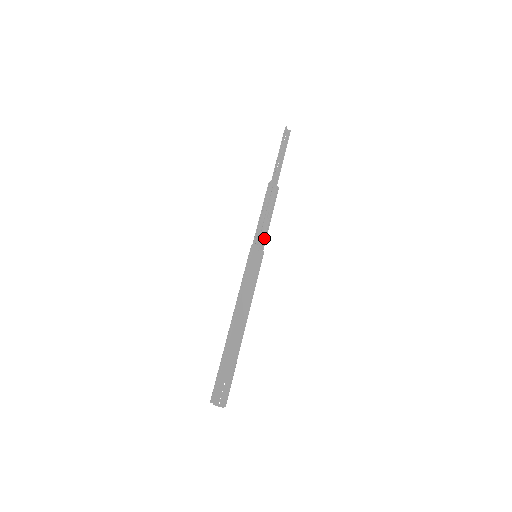
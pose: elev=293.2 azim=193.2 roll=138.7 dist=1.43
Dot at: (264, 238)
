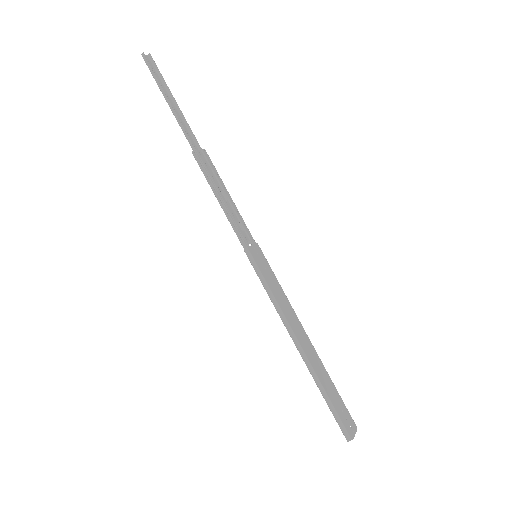
Dot at: (245, 227)
